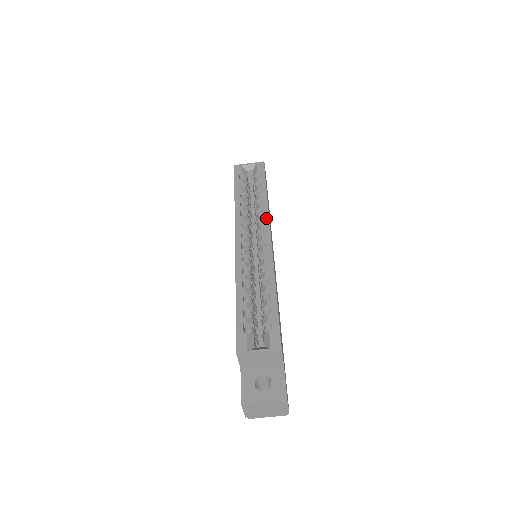
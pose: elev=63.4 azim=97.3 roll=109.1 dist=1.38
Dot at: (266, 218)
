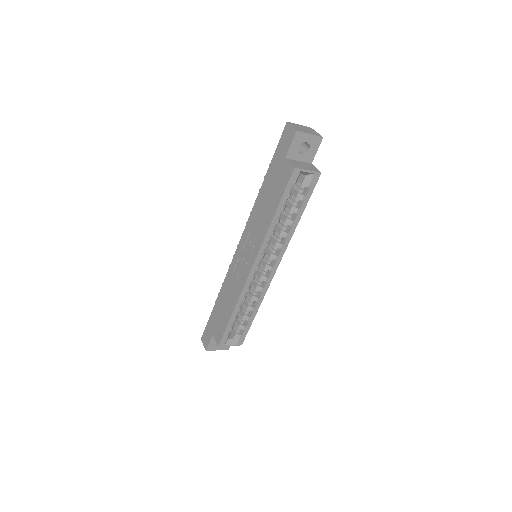
Dot at: (283, 251)
